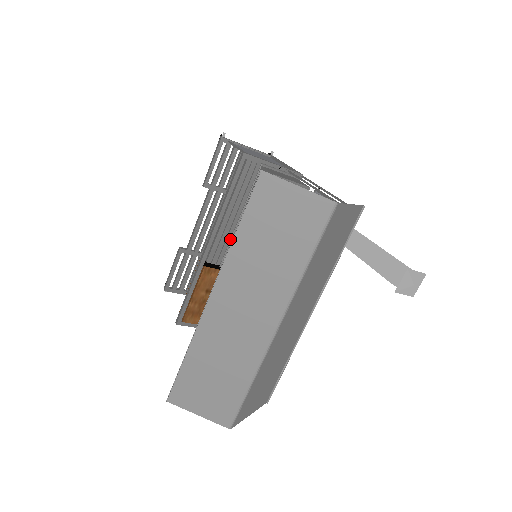
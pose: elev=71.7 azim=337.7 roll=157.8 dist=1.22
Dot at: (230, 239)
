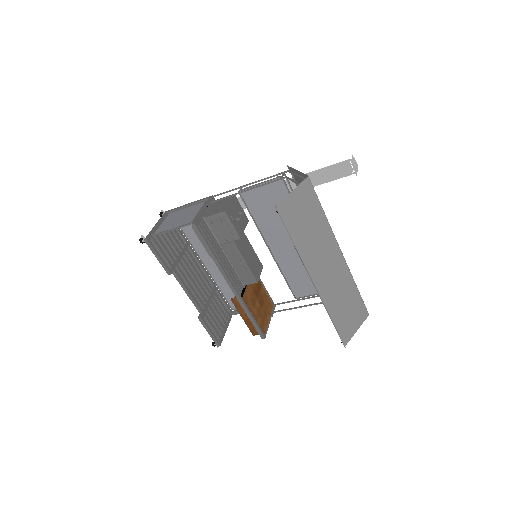
Dot at: (233, 269)
